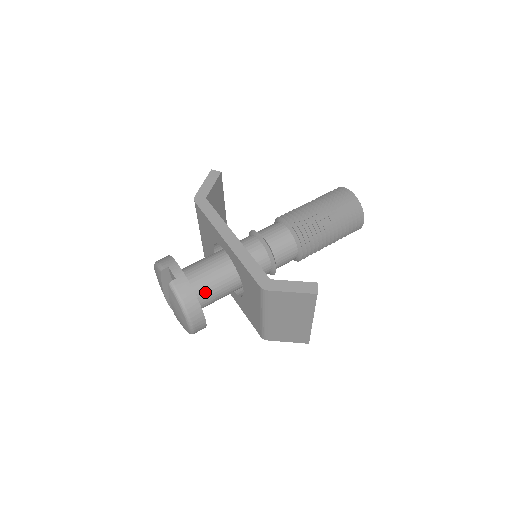
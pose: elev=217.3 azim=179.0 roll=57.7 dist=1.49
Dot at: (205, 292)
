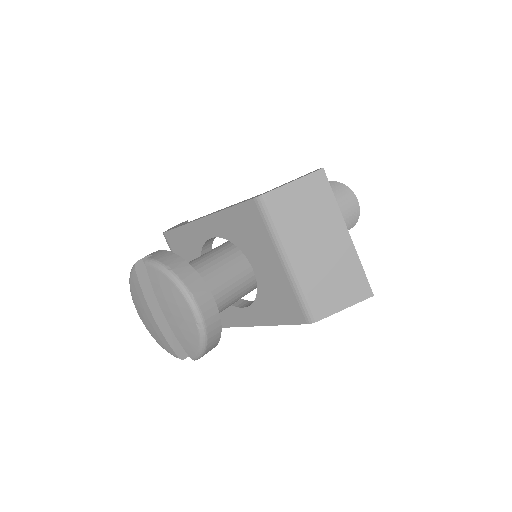
Dot at: (201, 276)
